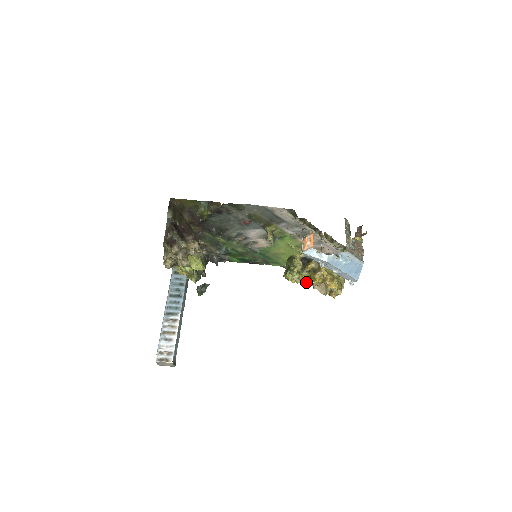
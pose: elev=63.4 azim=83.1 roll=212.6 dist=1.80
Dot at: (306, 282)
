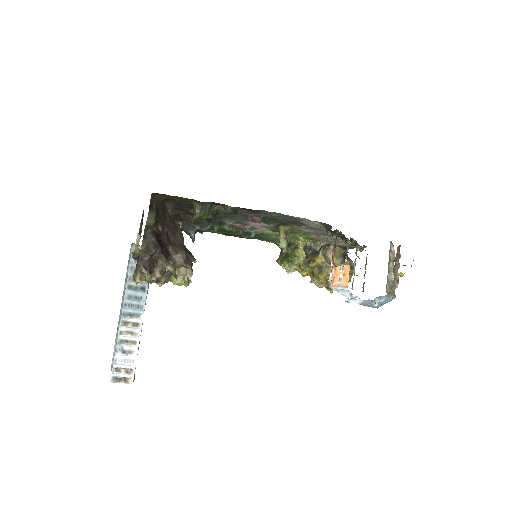
Dot at: (304, 275)
